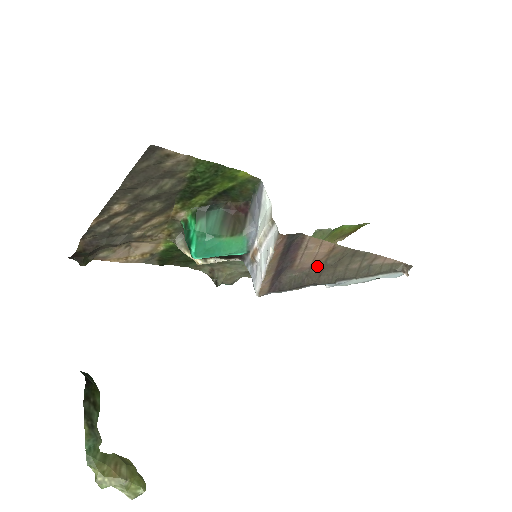
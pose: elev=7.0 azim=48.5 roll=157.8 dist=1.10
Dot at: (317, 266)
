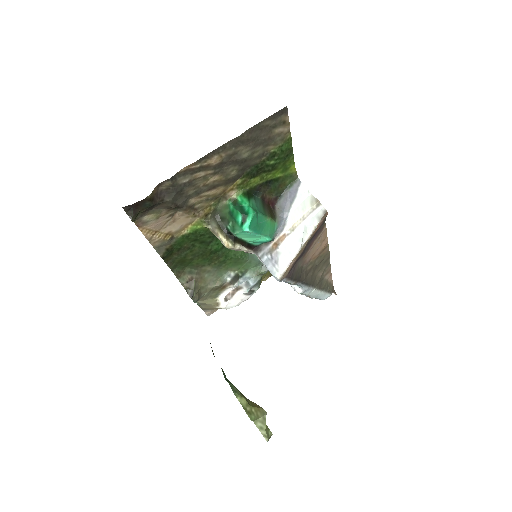
Dot at: (311, 263)
